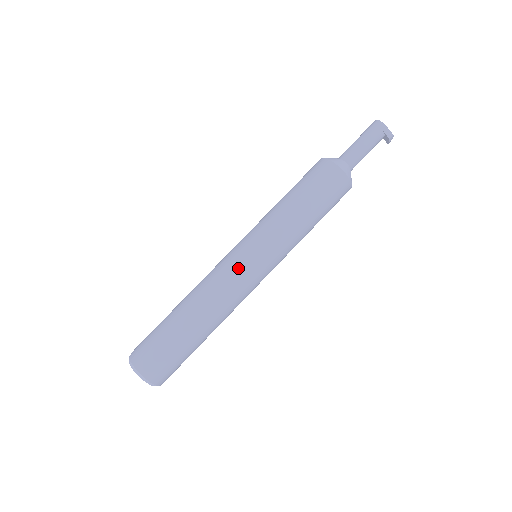
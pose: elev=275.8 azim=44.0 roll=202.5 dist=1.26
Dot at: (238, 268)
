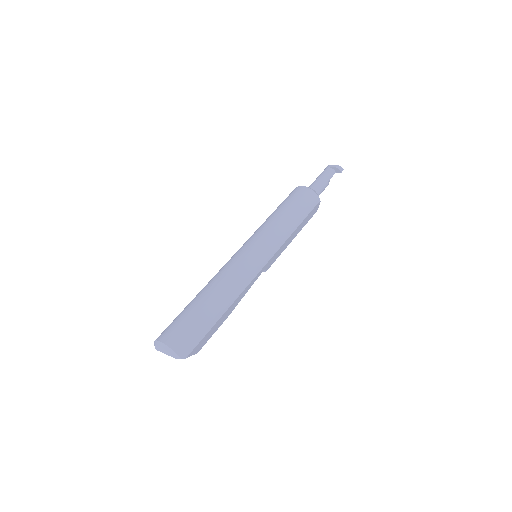
Dot at: (233, 256)
